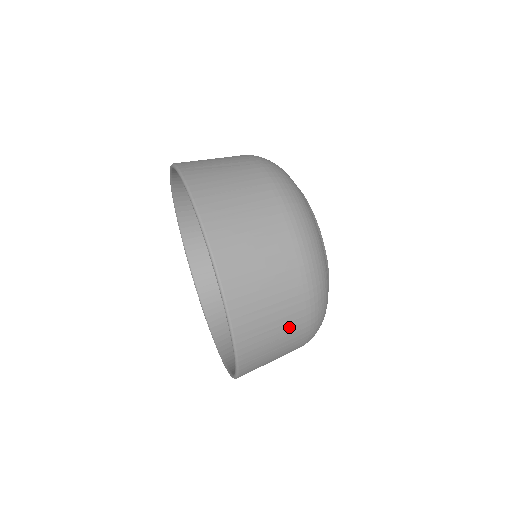
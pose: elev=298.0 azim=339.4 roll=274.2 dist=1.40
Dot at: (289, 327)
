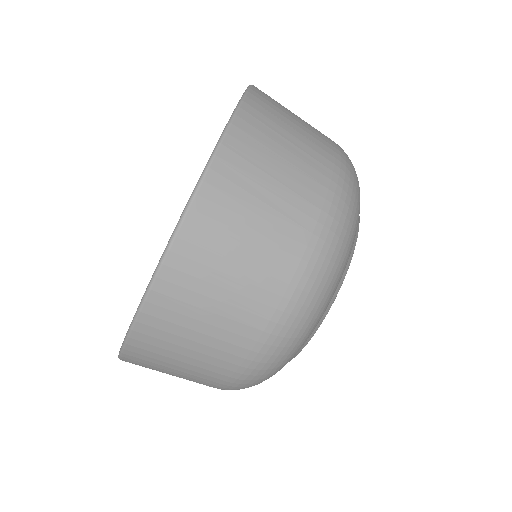
Dot at: occluded
